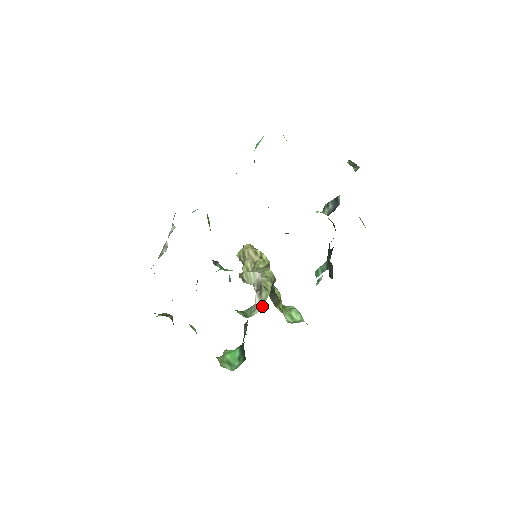
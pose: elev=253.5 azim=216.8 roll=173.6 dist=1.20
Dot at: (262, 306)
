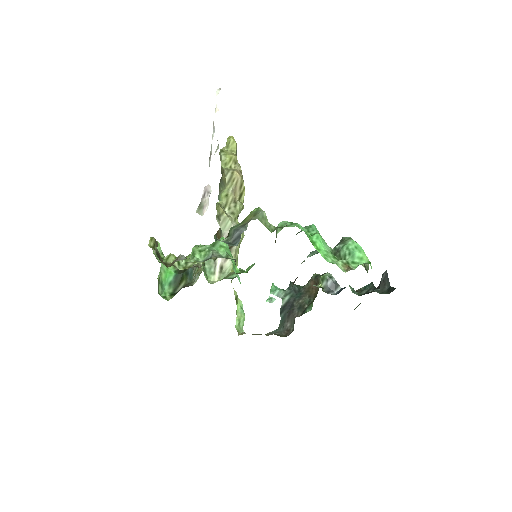
Dot at: (221, 275)
